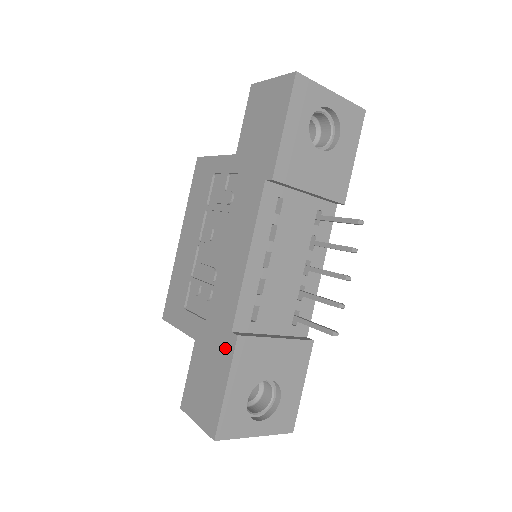
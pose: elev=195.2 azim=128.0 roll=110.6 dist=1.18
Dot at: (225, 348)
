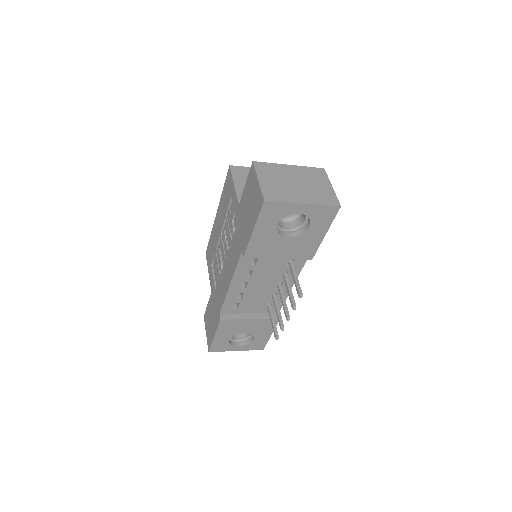
Dot at: (217, 318)
